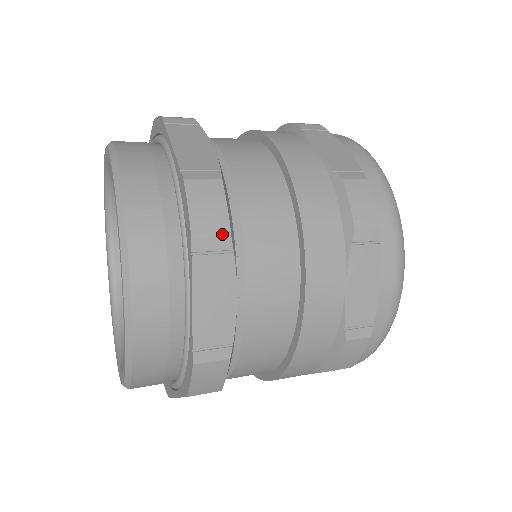
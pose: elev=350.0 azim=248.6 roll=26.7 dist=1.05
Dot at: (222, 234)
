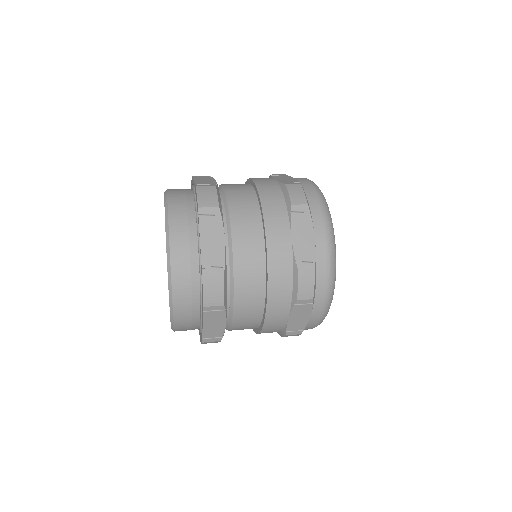
Dot at: (214, 206)
